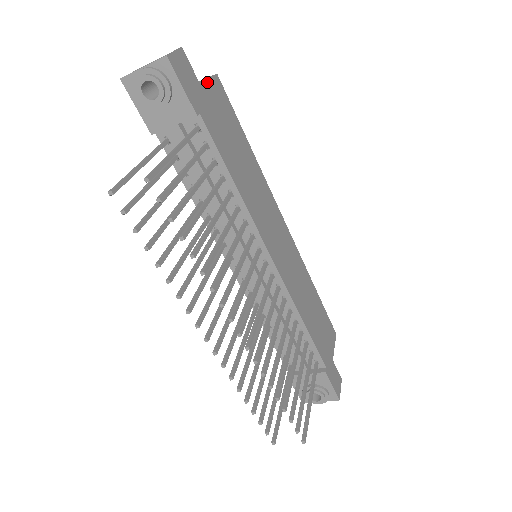
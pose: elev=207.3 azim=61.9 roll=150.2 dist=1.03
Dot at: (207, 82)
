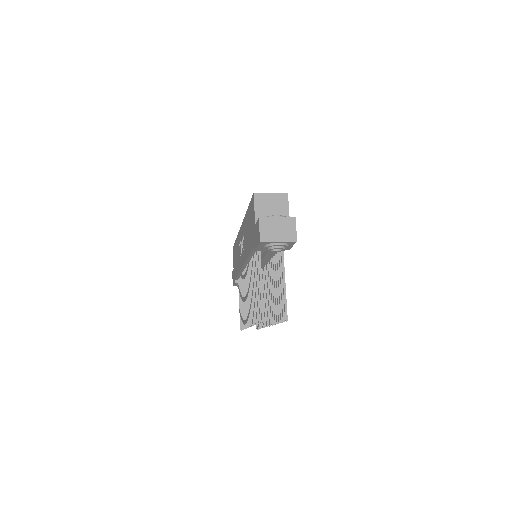
Dot at: occluded
